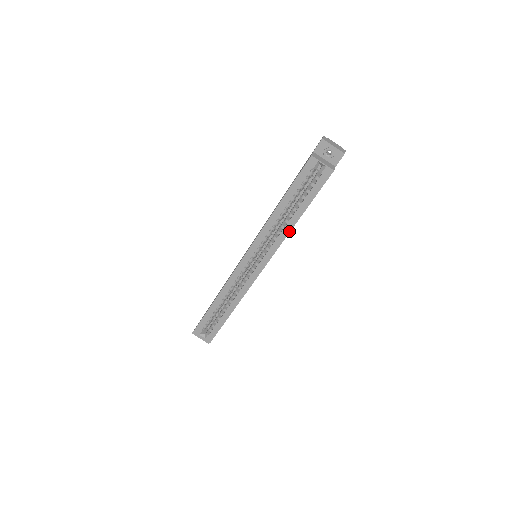
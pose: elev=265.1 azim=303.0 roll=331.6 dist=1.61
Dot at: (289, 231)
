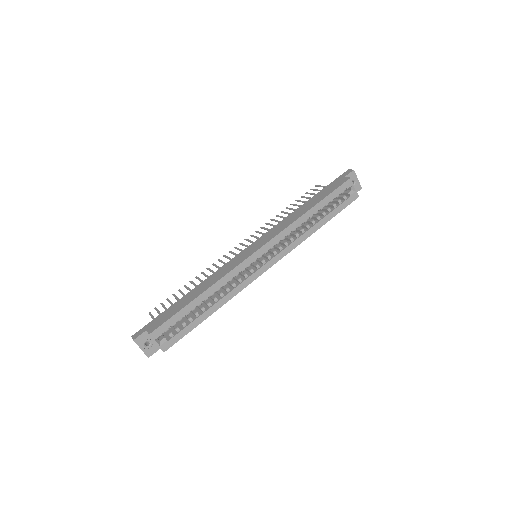
Dot at: occluded
